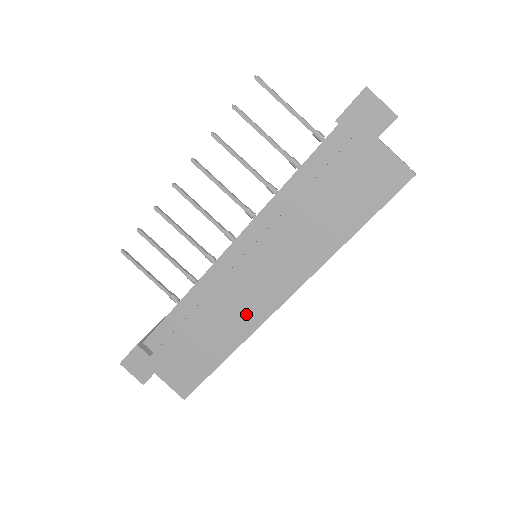
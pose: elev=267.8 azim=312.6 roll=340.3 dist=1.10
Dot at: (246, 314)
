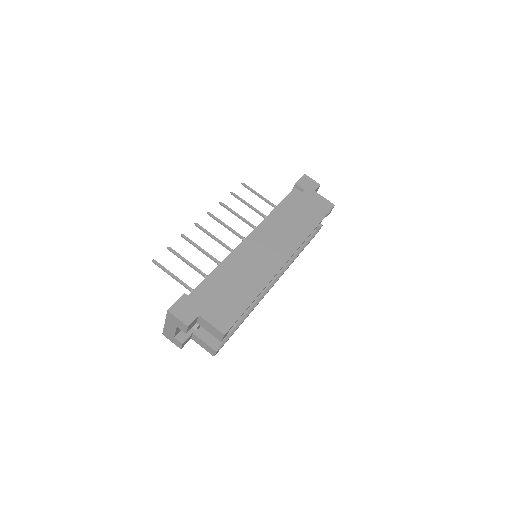
Dot at: (266, 268)
